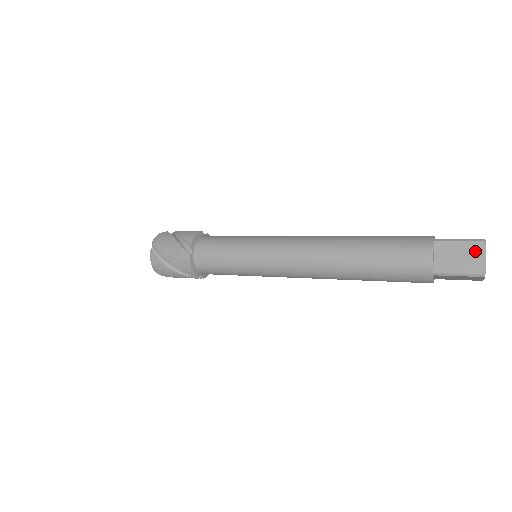
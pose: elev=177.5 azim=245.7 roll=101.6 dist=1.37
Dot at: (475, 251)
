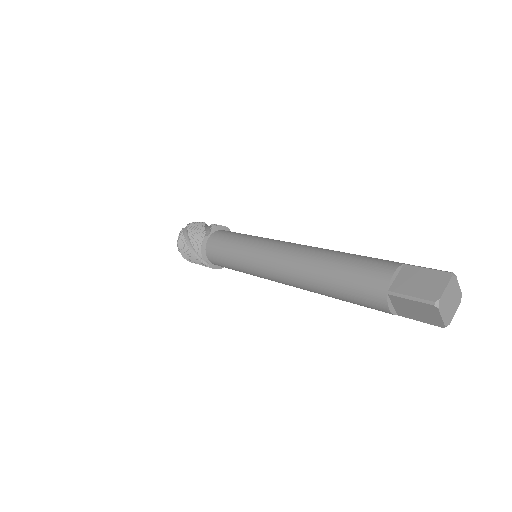
Dot at: (429, 311)
